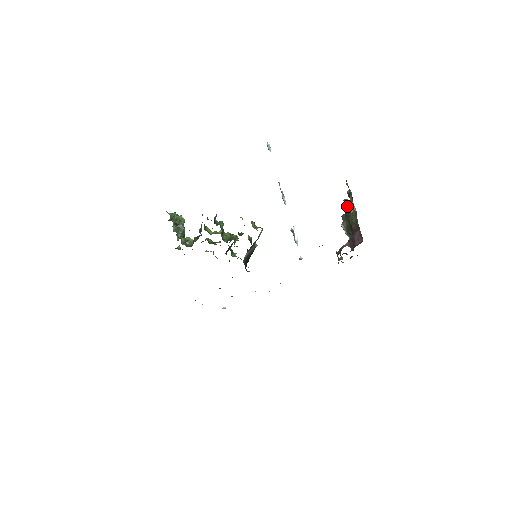
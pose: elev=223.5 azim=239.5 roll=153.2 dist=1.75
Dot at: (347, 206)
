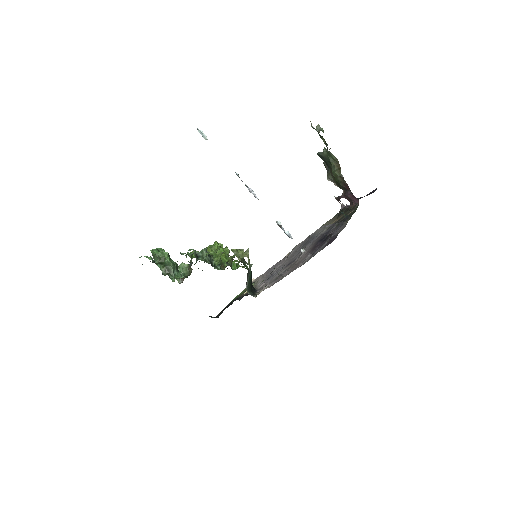
Dot at: (324, 159)
